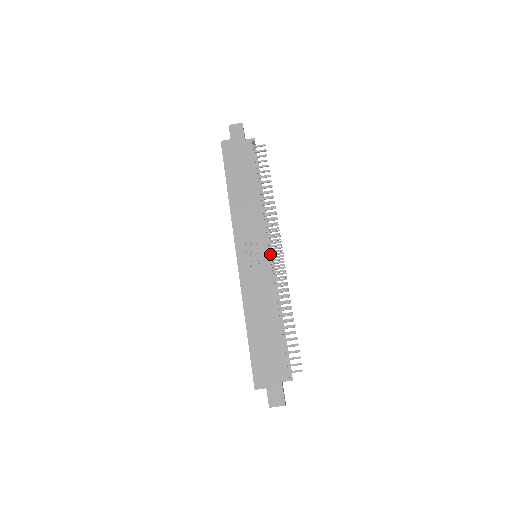
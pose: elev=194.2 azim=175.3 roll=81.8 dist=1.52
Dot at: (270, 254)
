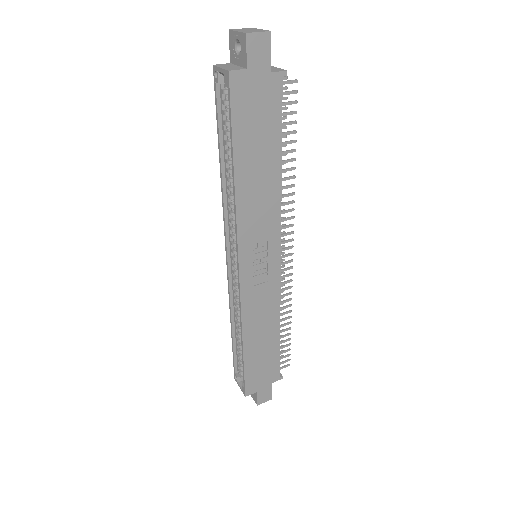
Dot at: (278, 258)
